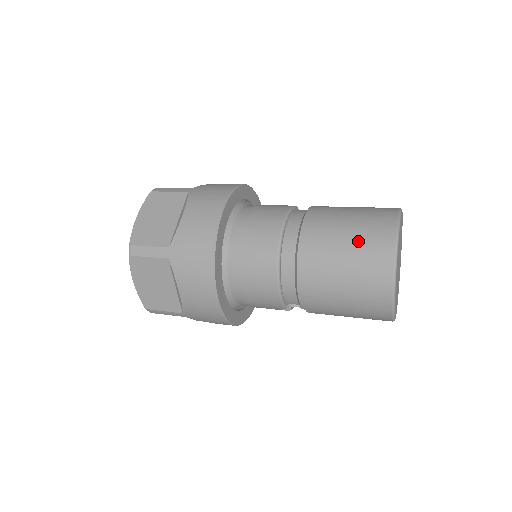
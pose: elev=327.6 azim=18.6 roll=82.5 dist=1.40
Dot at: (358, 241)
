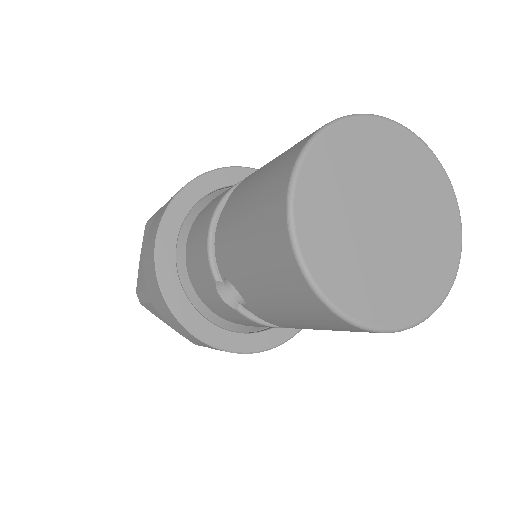
Dot at: occluded
